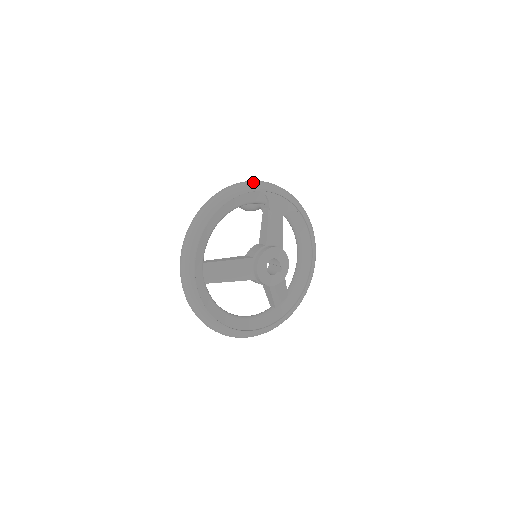
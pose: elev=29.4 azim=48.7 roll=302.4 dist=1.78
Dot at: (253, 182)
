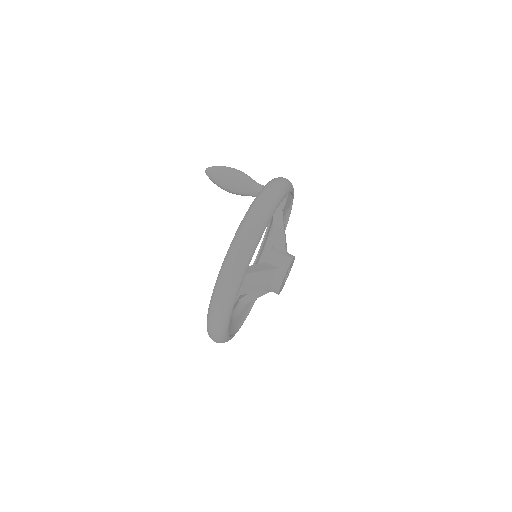
Dot at: (287, 182)
